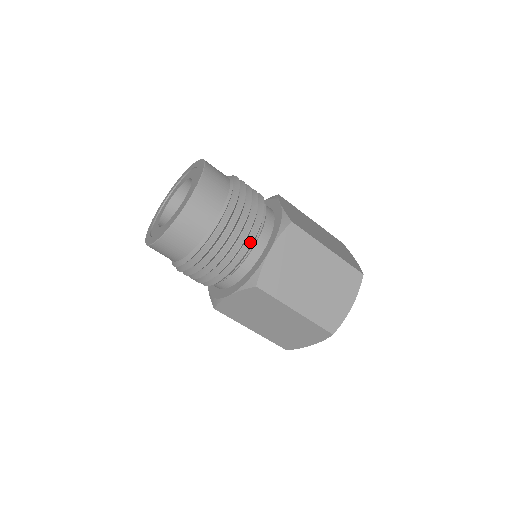
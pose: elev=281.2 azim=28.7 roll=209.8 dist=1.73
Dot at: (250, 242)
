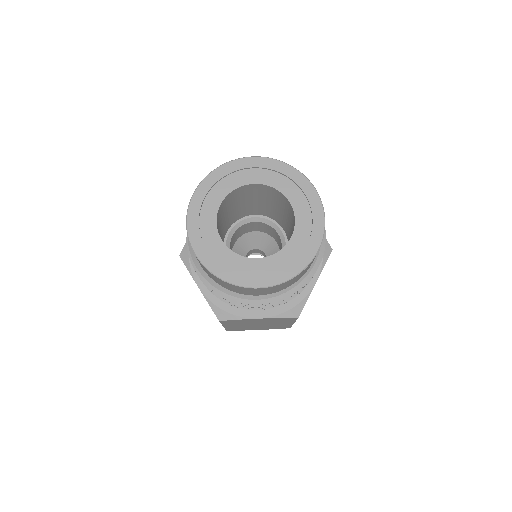
Dot at: occluded
